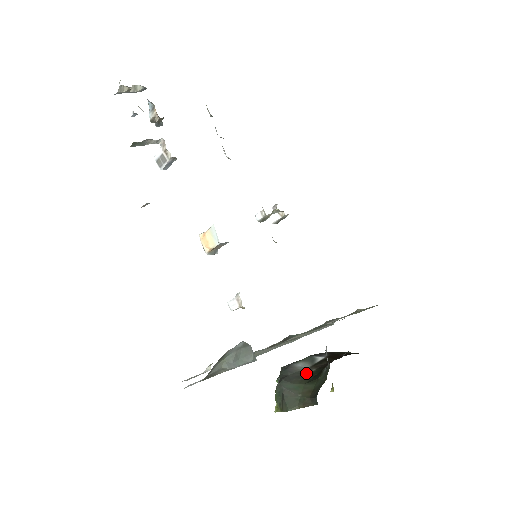
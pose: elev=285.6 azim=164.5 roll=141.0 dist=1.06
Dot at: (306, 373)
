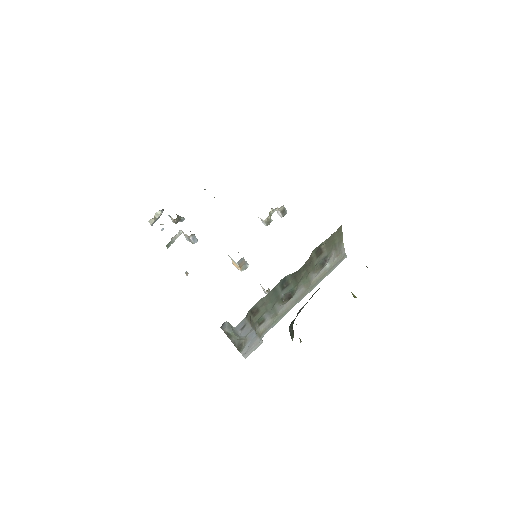
Dot at: occluded
